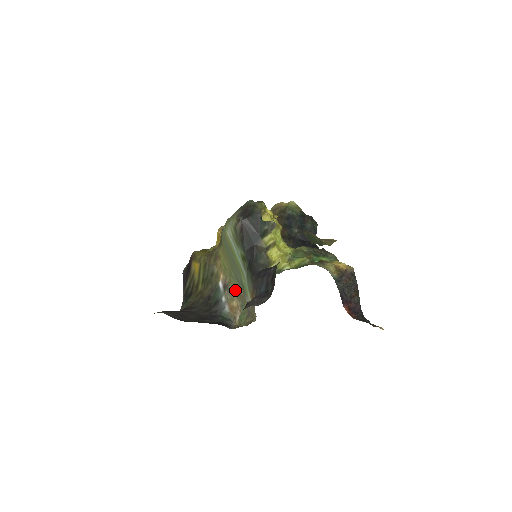
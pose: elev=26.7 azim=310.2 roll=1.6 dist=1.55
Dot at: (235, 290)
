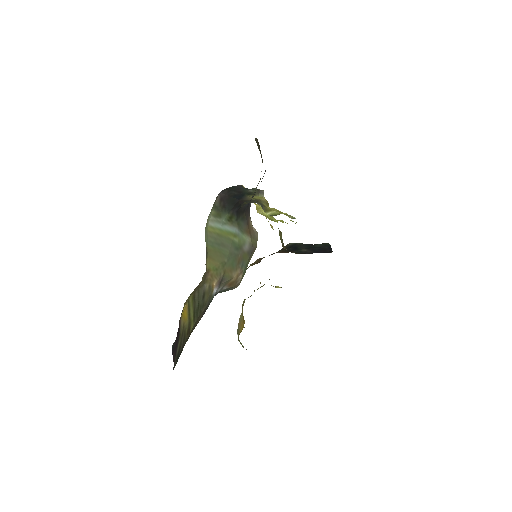
Dot at: (231, 268)
